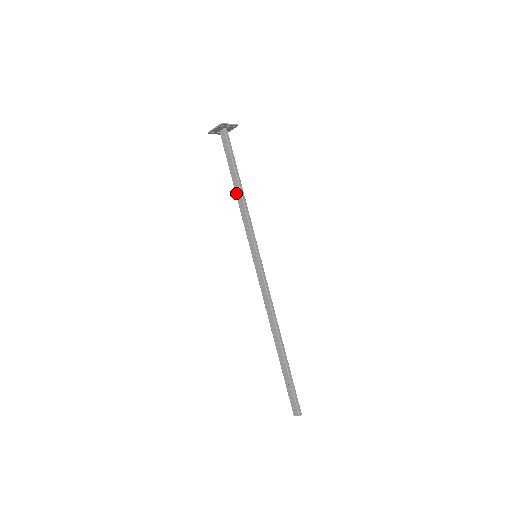
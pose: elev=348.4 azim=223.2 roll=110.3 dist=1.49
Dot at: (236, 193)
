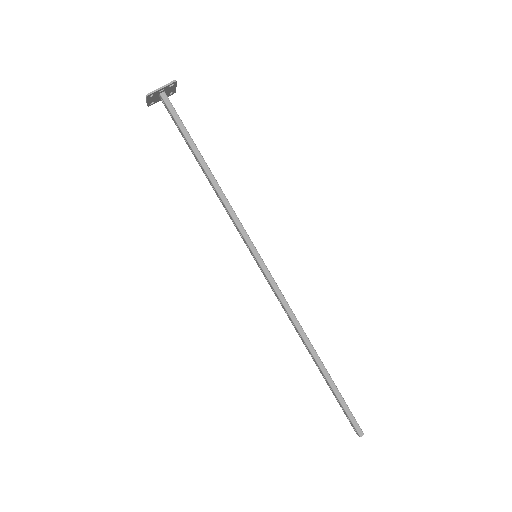
Dot at: occluded
